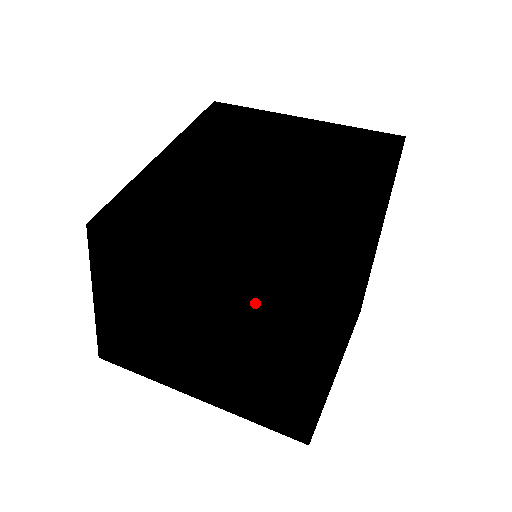
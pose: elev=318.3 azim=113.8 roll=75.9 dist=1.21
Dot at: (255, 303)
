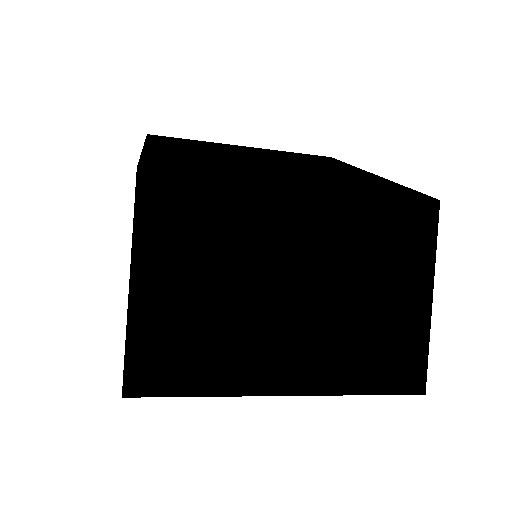
Dot at: (361, 224)
